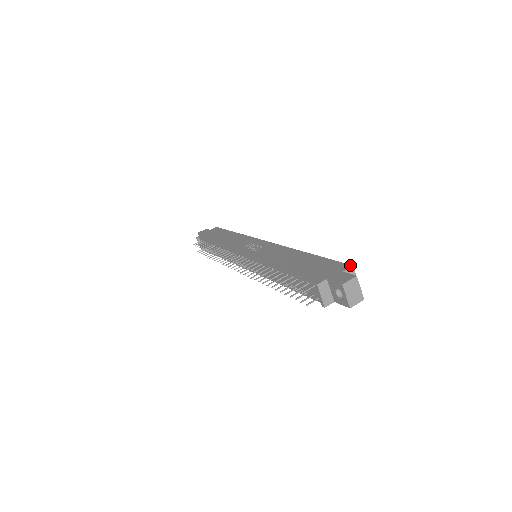
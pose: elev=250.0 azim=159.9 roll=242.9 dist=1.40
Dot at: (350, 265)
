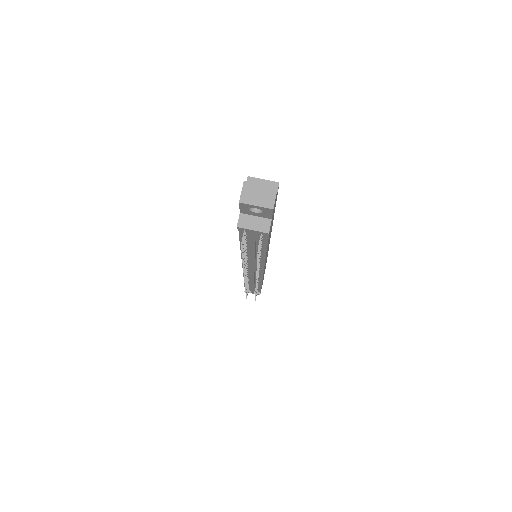
Dot at: (247, 179)
